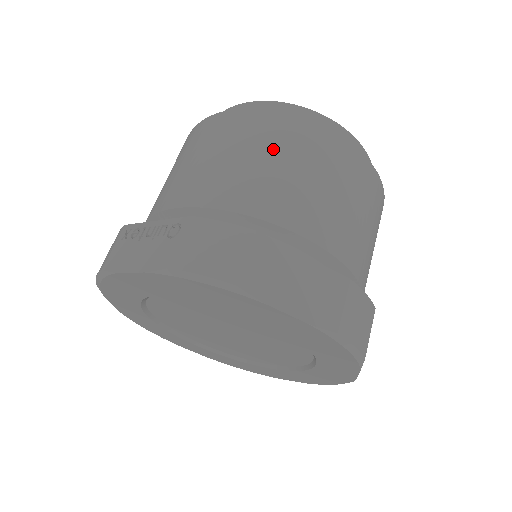
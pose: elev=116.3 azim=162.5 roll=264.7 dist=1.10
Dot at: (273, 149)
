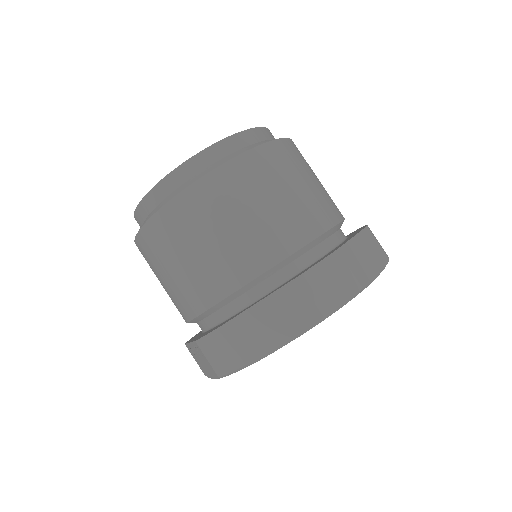
Dot at: (177, 249)
